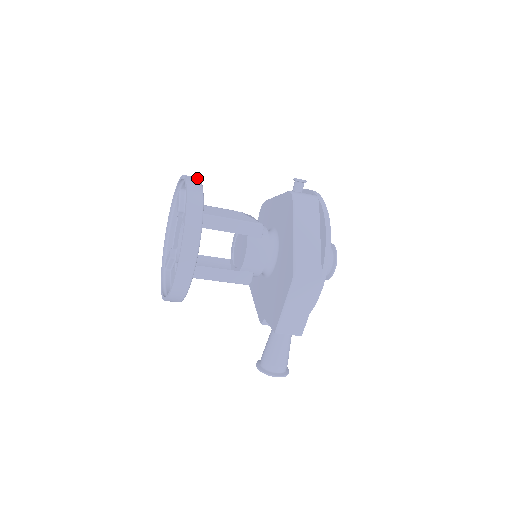
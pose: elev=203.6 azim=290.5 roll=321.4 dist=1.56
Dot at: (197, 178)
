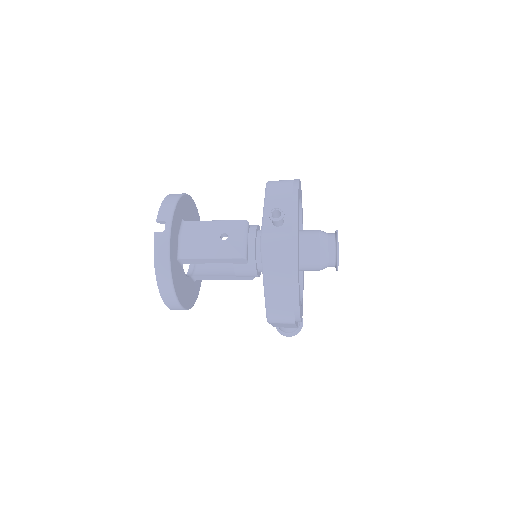
Dot at: (167, 230)
